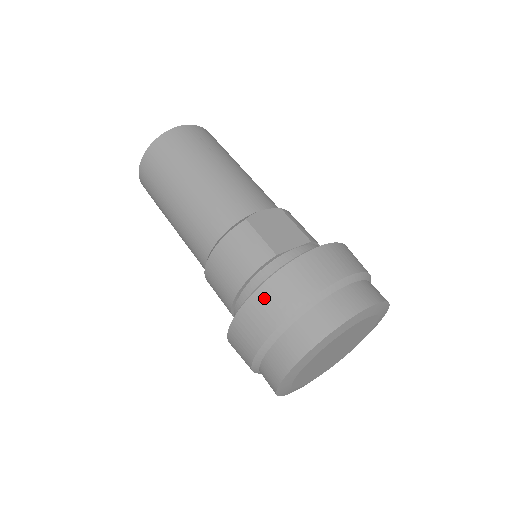
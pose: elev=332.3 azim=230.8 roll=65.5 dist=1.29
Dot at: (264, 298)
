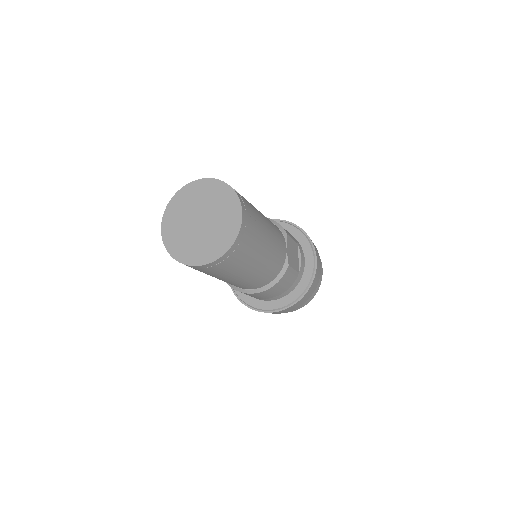
Dot at: occluded
